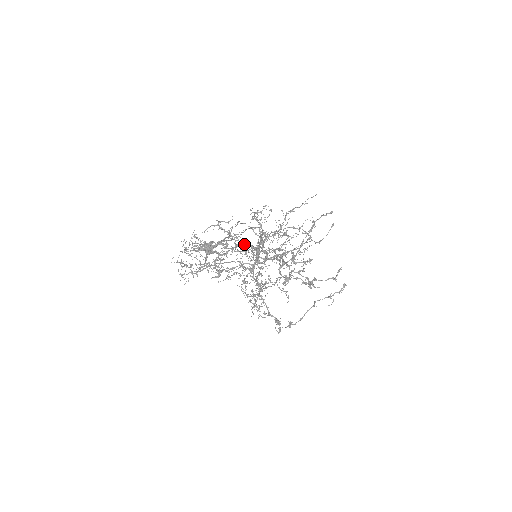
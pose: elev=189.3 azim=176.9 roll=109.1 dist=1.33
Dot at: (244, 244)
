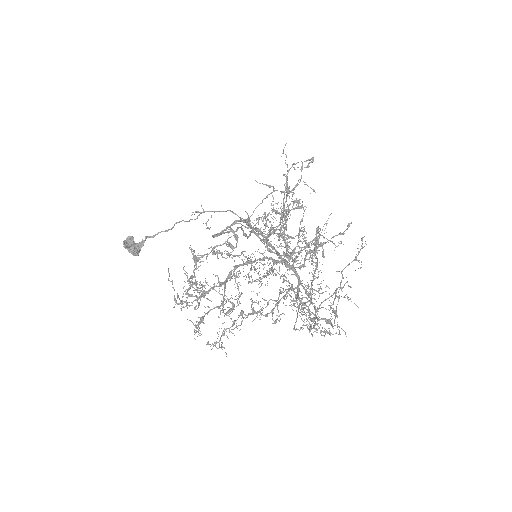
Dot at: occluded
